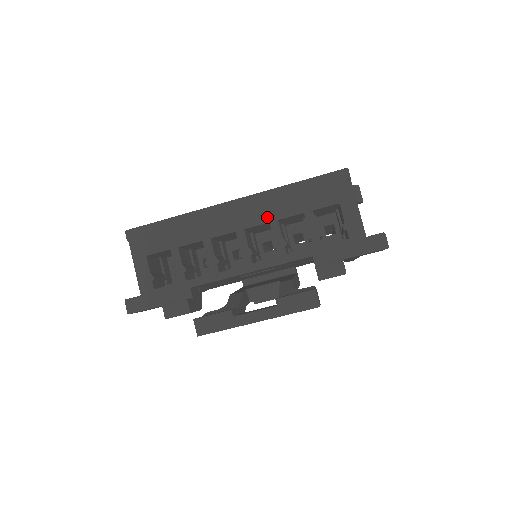
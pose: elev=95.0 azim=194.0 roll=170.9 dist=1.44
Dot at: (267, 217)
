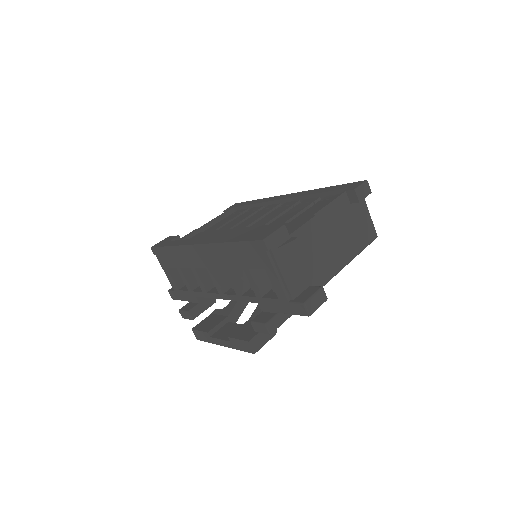
Dot at: (221, 264)
